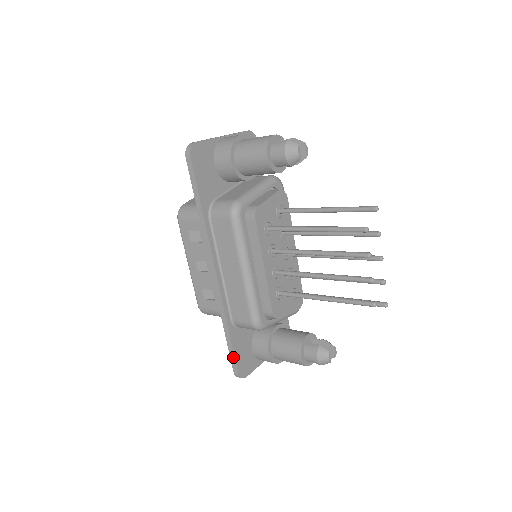
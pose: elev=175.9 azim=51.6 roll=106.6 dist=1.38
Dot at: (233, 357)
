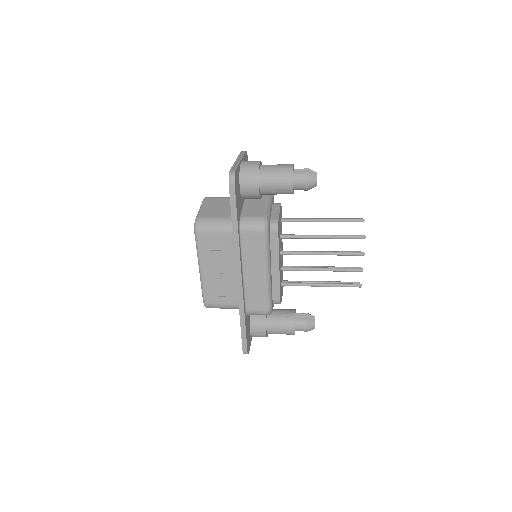
Dot at: (245, 339)
